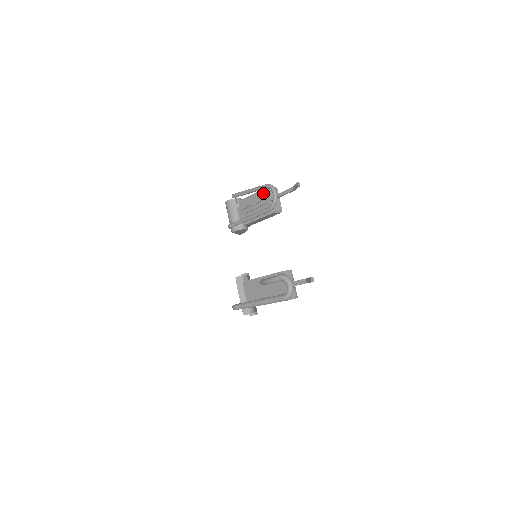
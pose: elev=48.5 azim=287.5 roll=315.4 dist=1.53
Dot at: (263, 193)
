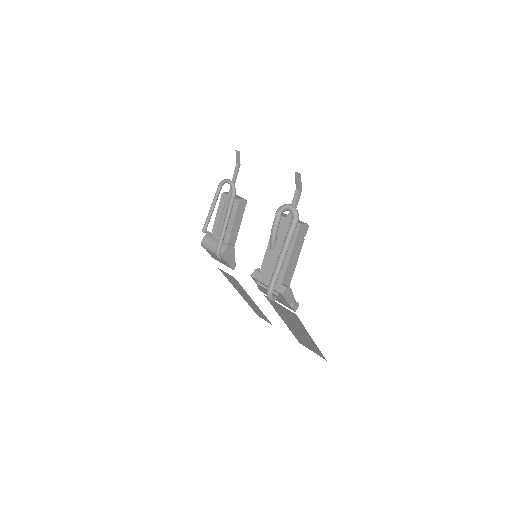
Dot at: (222, 200)
